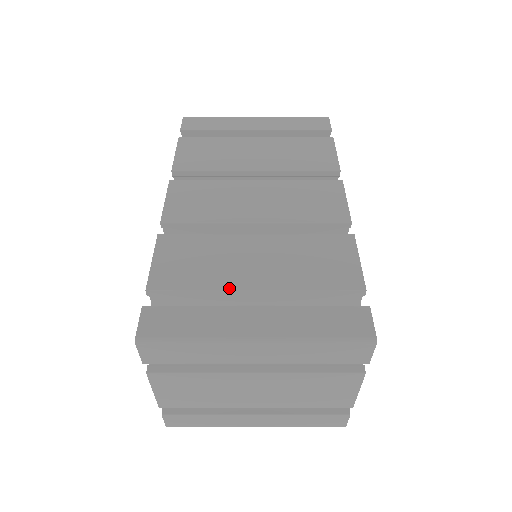
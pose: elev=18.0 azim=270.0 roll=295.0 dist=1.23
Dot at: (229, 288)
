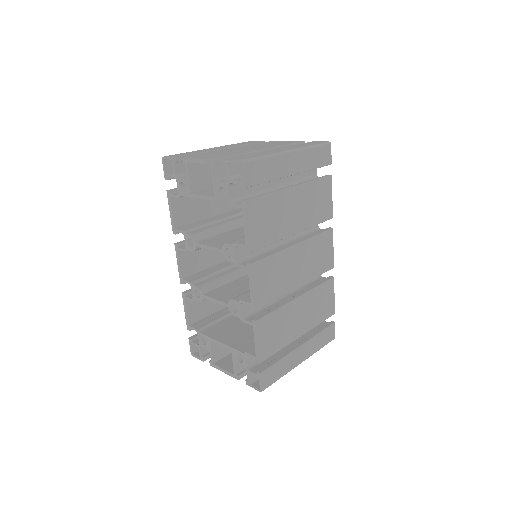
Dot at: (291, 342)
